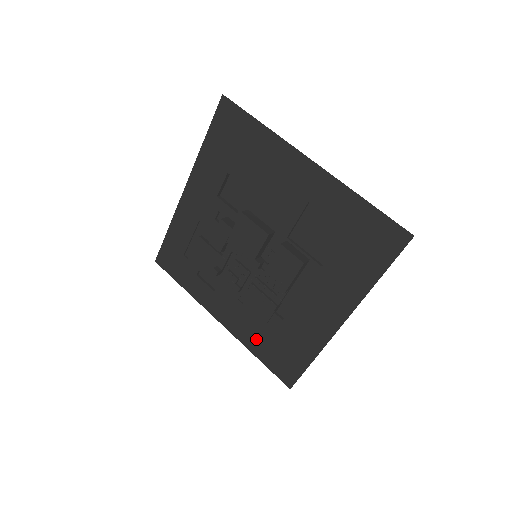
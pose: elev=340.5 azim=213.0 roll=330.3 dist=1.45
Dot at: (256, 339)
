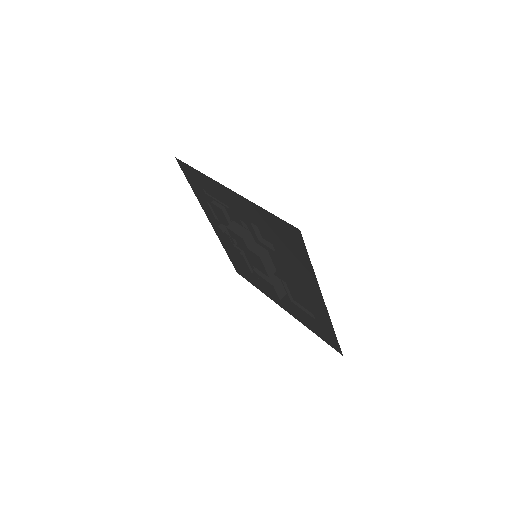
Dot at: (230, 251)
